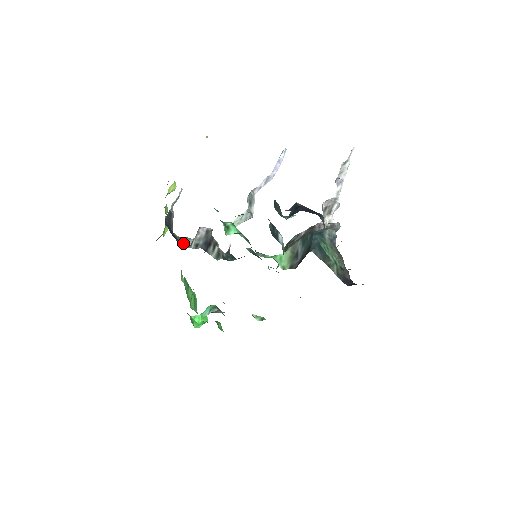
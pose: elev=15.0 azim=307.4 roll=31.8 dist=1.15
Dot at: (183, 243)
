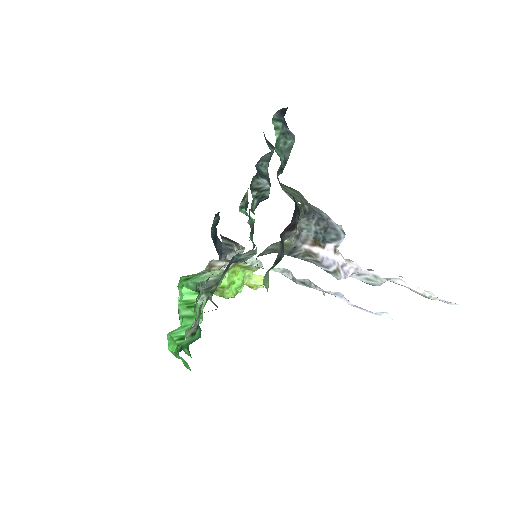
Dot at: occluded
